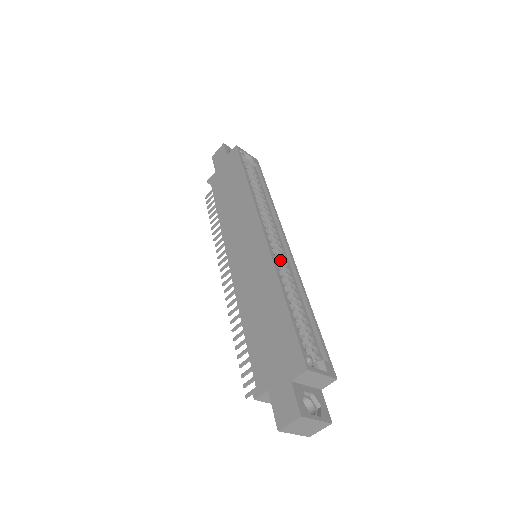
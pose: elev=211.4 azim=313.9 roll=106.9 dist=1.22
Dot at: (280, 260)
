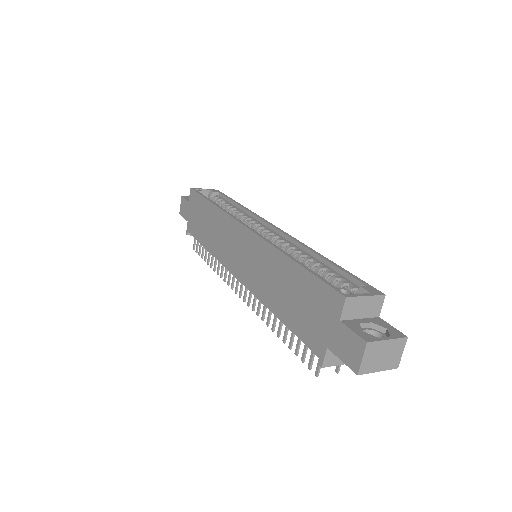
Dot at: (276, 241)
